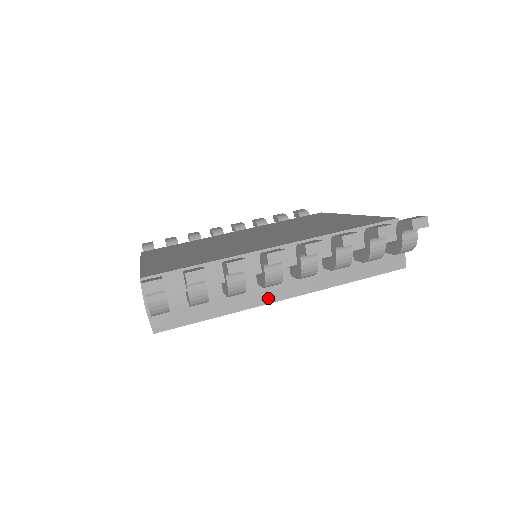
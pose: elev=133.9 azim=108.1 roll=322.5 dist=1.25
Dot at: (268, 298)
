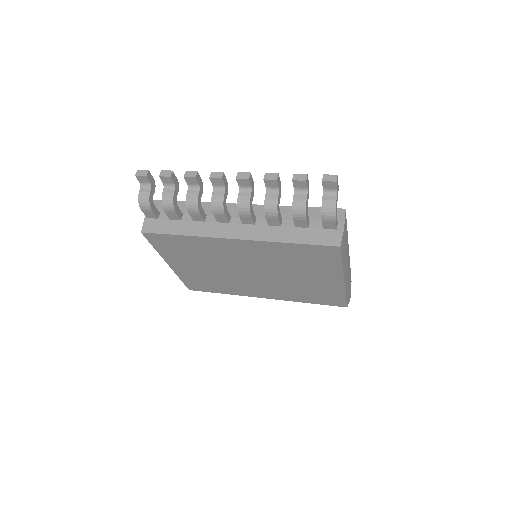
Dot at: (220, 234)
